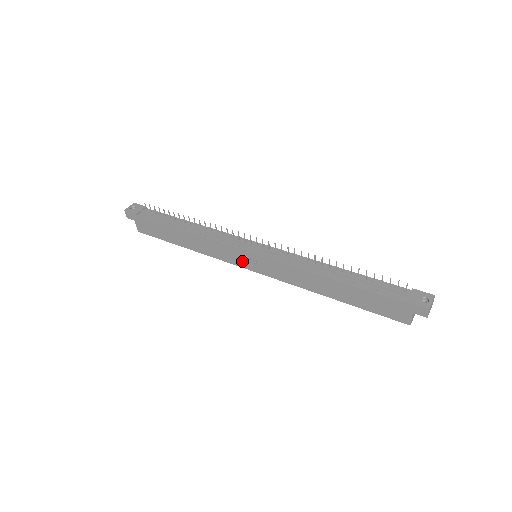
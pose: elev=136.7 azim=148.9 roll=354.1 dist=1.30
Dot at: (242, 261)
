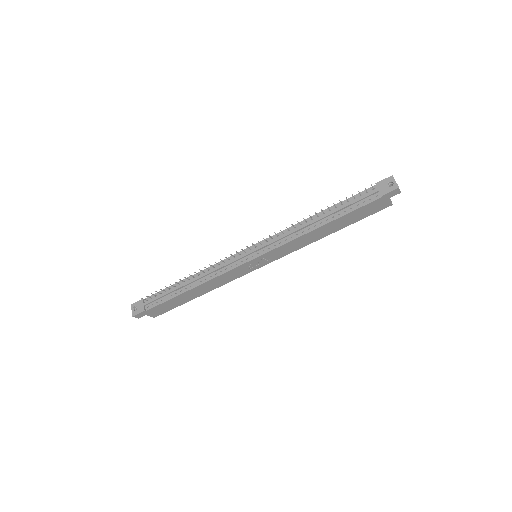
Dot at: (251, 268)
